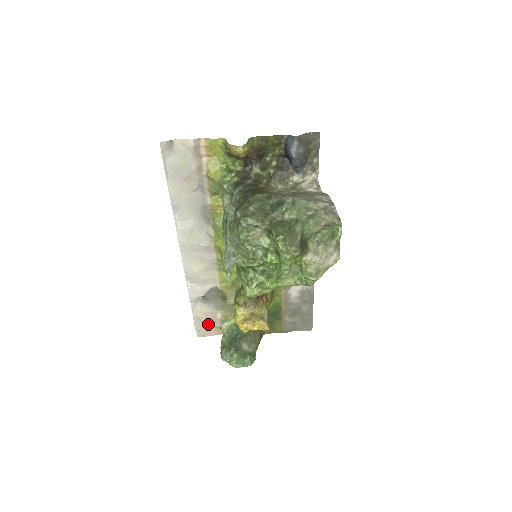
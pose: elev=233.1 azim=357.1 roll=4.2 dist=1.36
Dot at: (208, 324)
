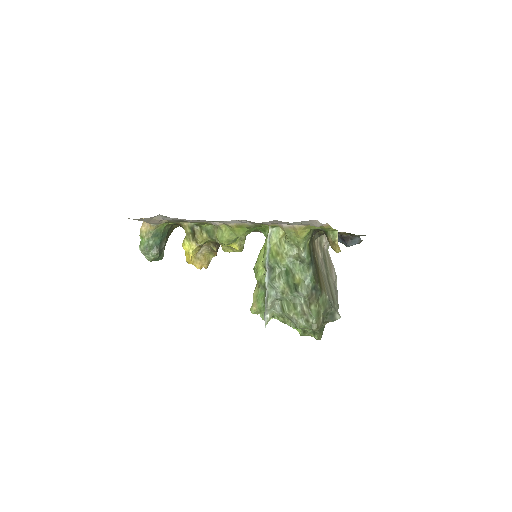
Dot at: (146, 222)
